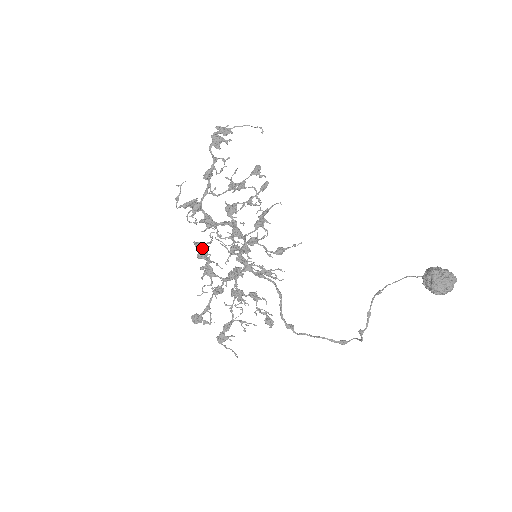
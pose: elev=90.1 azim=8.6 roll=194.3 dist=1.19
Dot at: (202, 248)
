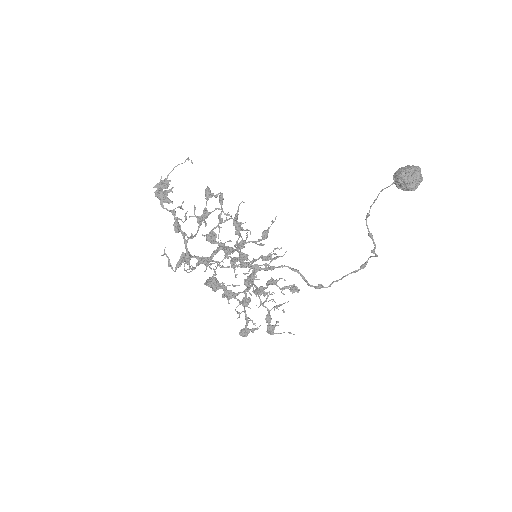
Dot at: (216, 285)
